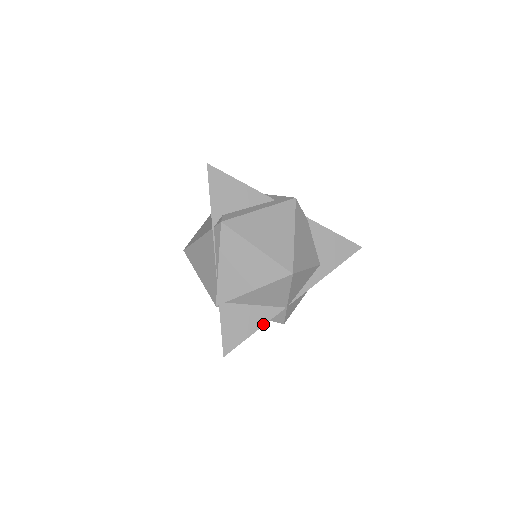
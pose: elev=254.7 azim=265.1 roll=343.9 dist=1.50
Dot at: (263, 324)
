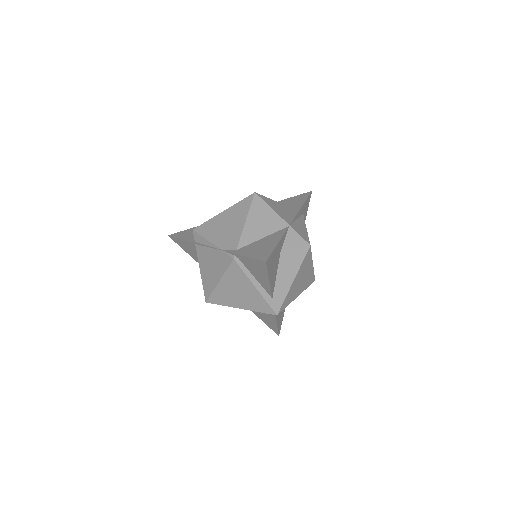
Dot at: (280, 238)
